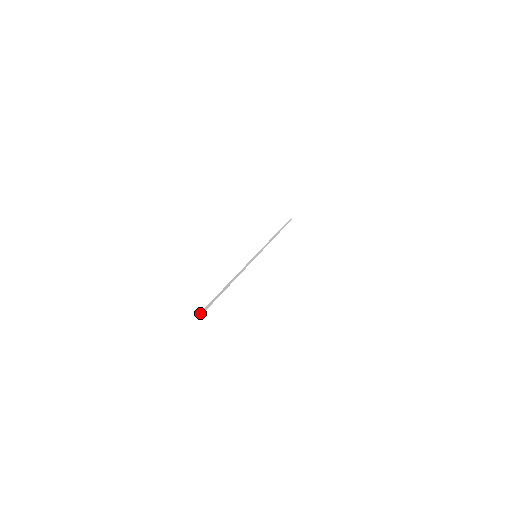
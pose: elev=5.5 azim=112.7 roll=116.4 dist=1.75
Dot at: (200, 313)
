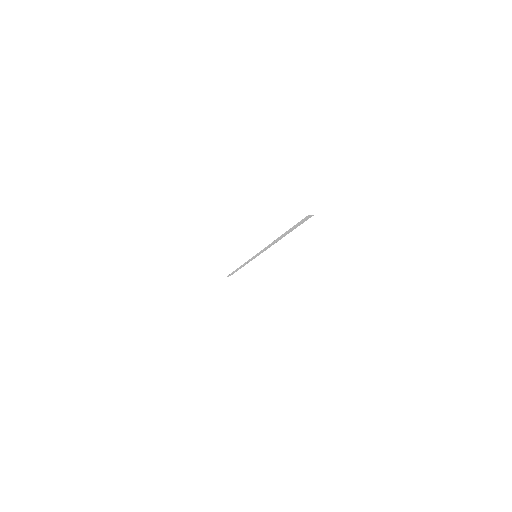
Dot at: (306, 216)
